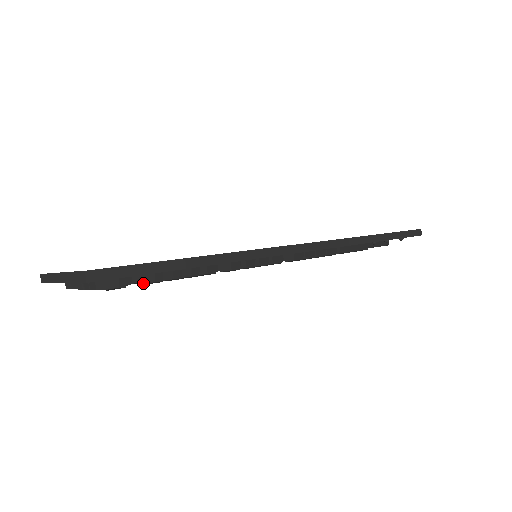
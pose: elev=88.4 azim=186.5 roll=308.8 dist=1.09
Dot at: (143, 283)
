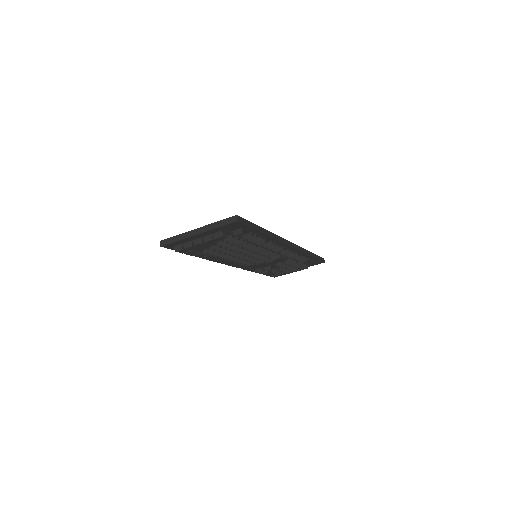
Dot at: (240, 238)
